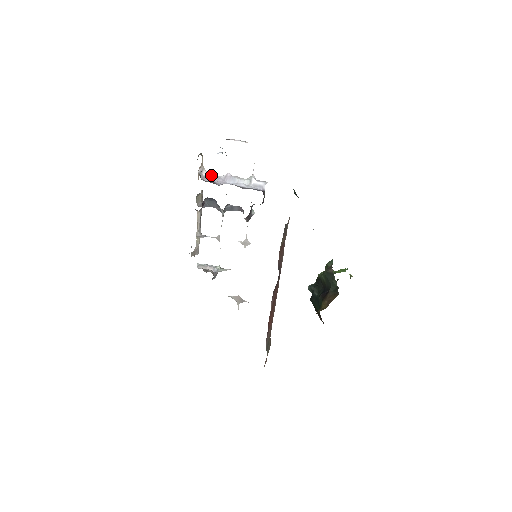
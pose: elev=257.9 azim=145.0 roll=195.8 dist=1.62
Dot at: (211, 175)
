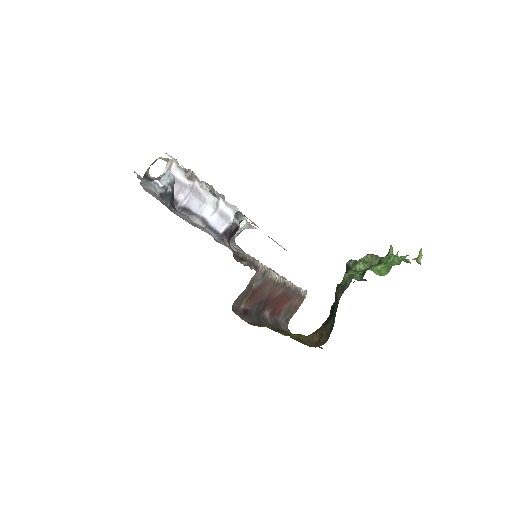
Dot at: (180, 175)
